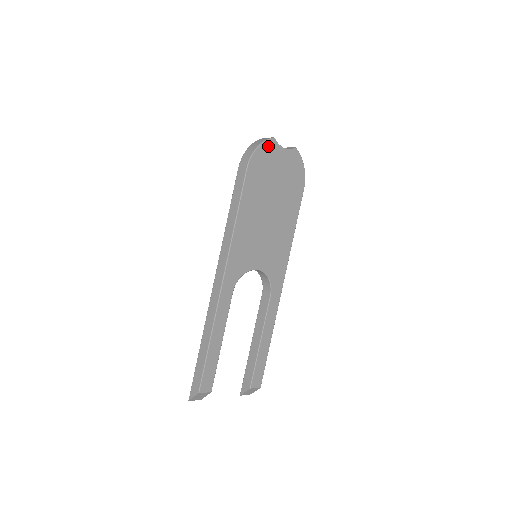
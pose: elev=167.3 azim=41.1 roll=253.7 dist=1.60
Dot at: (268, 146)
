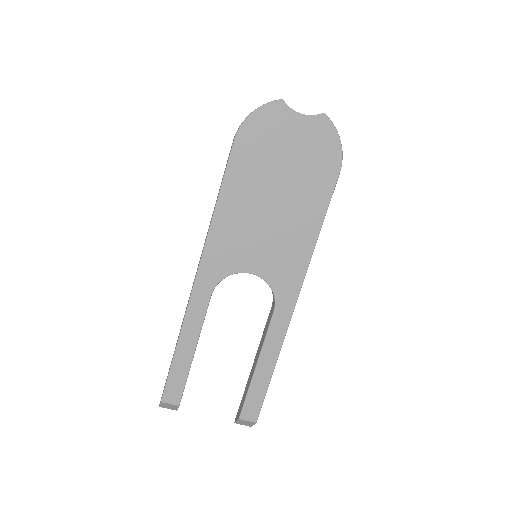
Dot at: (271, 111)
